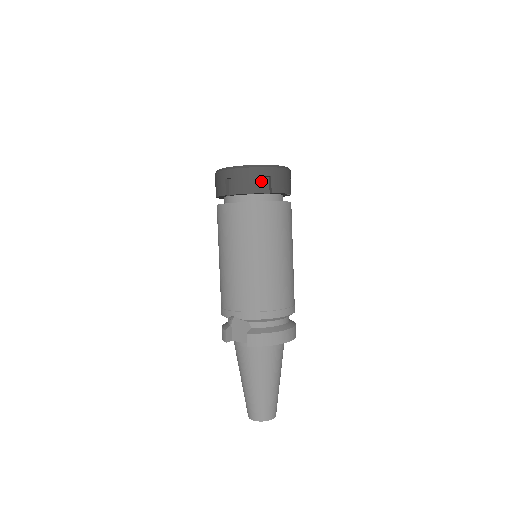
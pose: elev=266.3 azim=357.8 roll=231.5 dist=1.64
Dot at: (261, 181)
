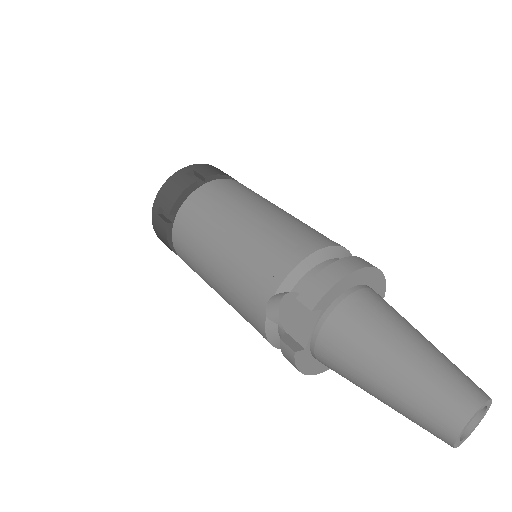
Dot at: (185, 178)
